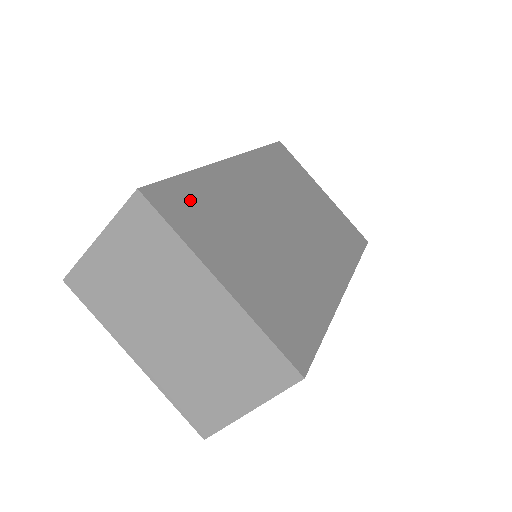
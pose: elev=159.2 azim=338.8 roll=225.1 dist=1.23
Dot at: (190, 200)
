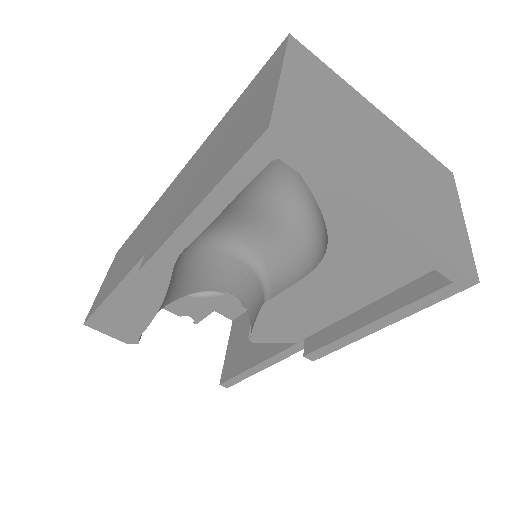
Dot at: occluded
